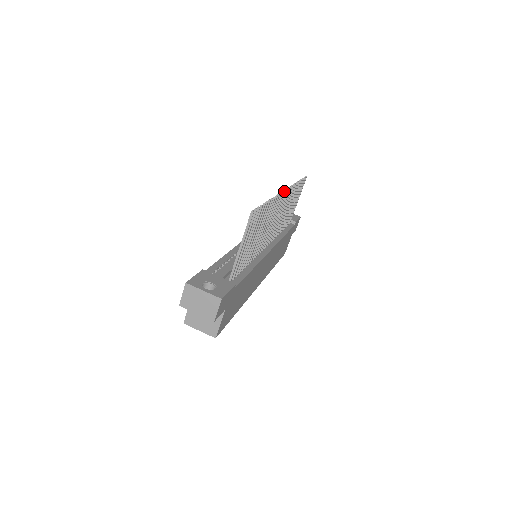
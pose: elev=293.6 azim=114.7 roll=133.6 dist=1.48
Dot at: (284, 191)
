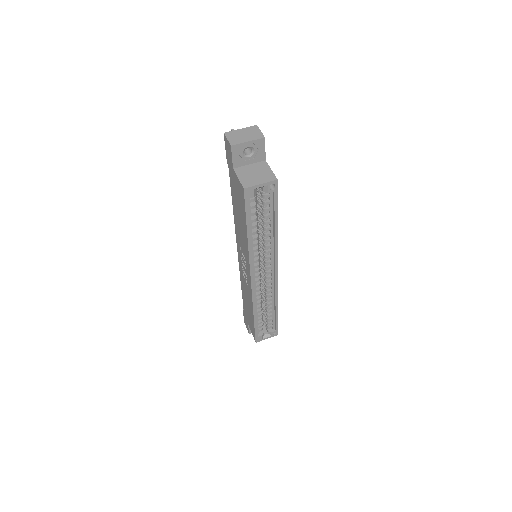
Dot at: occluded
